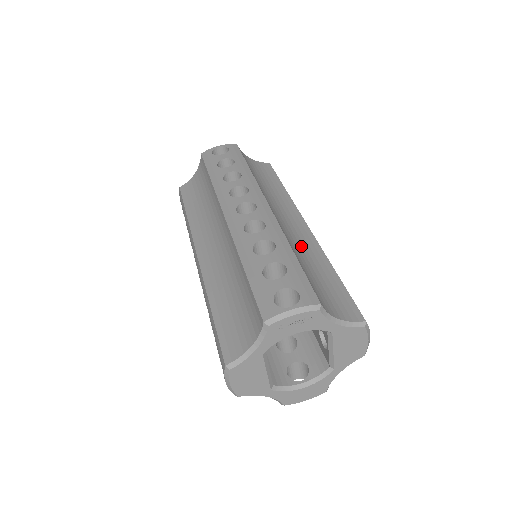
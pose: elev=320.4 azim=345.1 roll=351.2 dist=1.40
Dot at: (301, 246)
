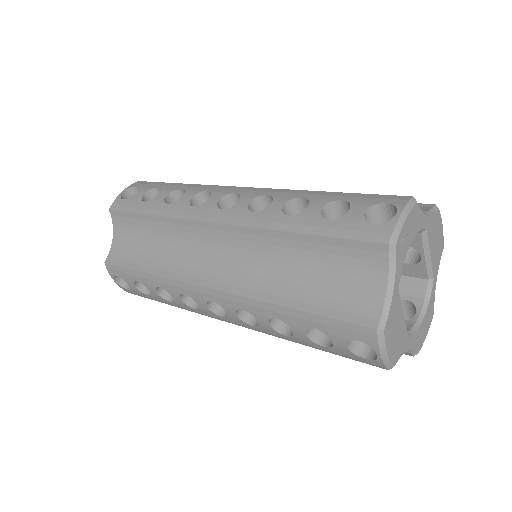
Dot at: occluded
